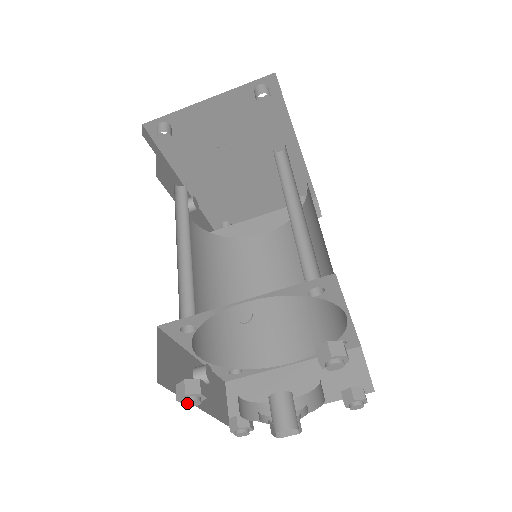
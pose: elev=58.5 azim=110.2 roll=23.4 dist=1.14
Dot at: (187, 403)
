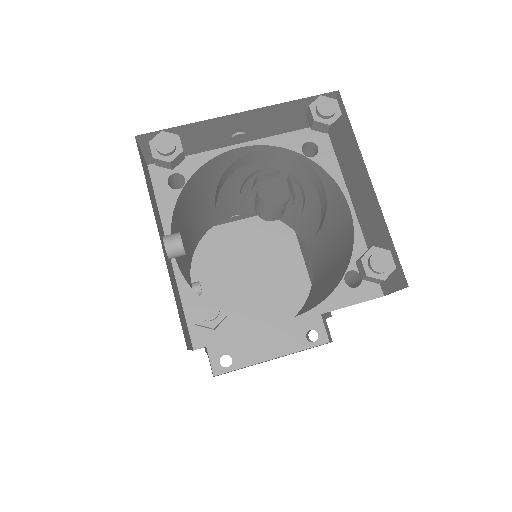
Dot at: (160, 141)
